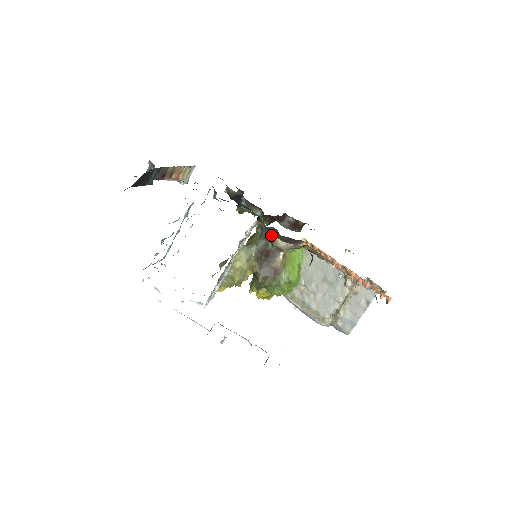
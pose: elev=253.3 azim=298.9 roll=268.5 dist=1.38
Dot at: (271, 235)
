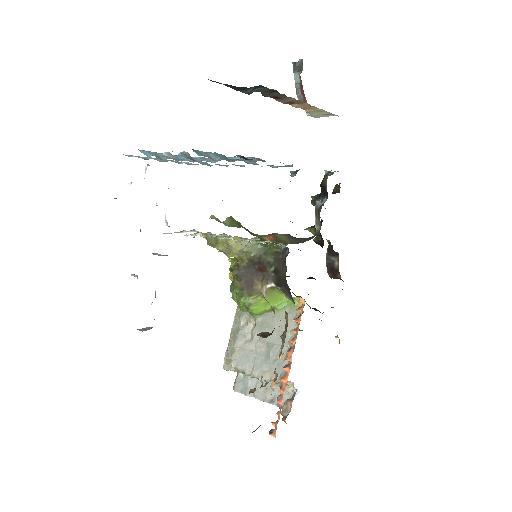
Dot at: (282, 266)
